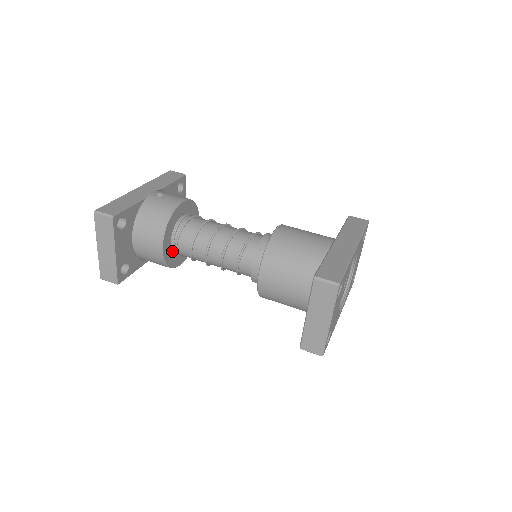
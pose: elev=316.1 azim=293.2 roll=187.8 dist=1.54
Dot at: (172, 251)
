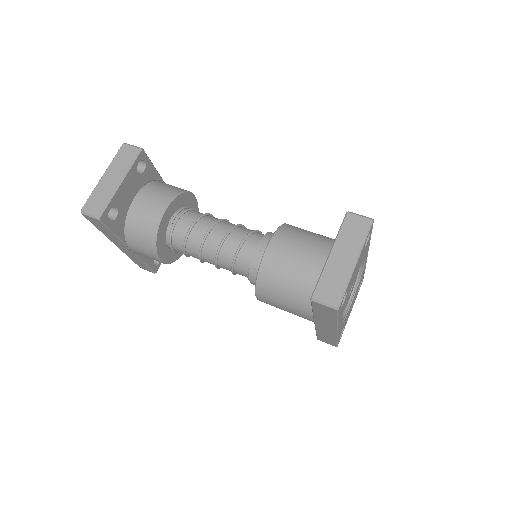
Dot at: (166, 229)
